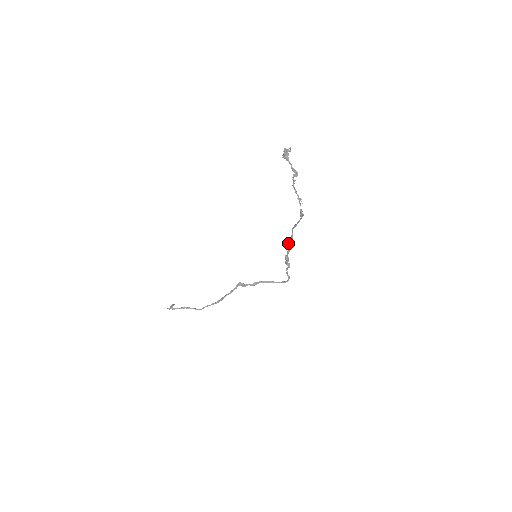
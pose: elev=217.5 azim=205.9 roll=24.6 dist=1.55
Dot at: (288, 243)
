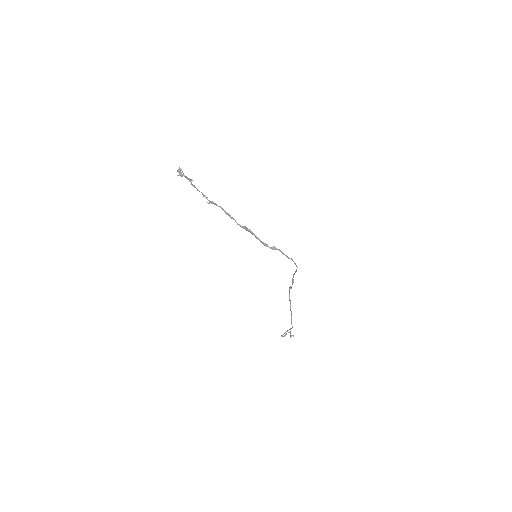
Dot at: (249, 231)
